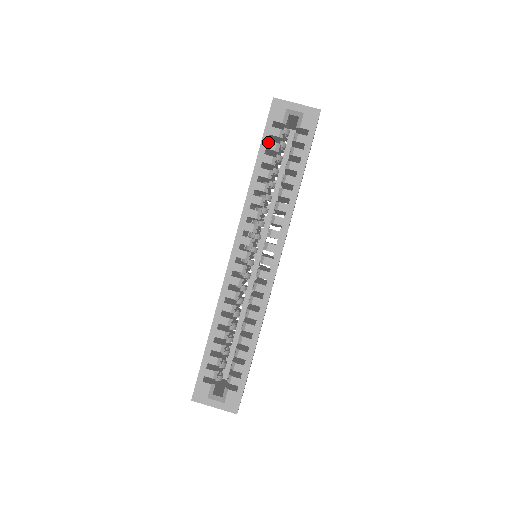
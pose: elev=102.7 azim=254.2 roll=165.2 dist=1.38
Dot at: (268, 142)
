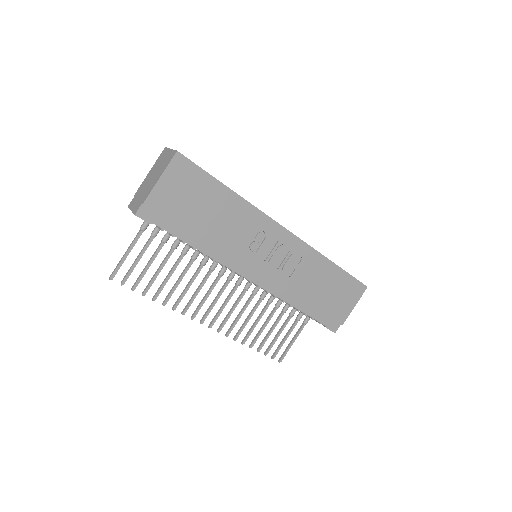
Dot at: occluded
